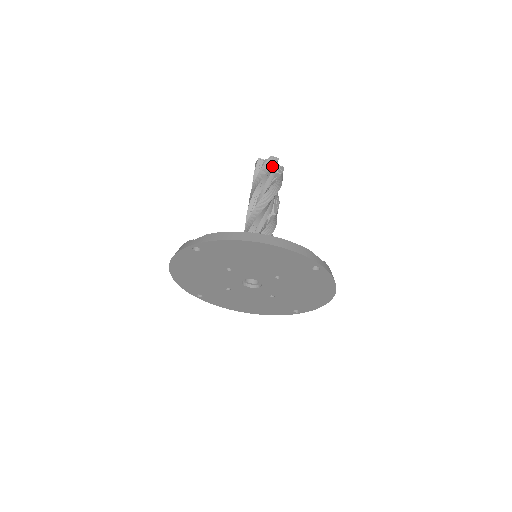
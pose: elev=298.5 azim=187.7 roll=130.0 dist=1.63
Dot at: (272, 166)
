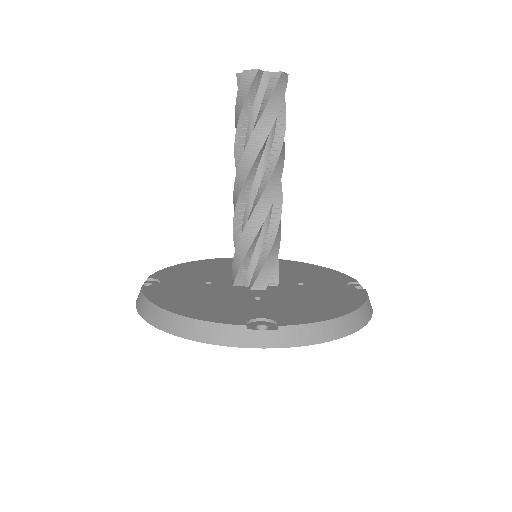
Dot at: (247, 94)
